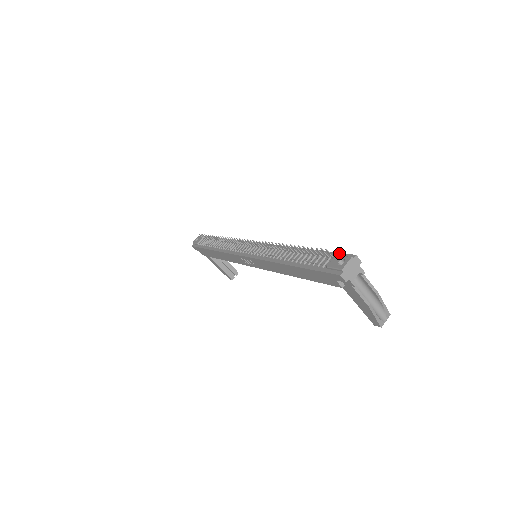
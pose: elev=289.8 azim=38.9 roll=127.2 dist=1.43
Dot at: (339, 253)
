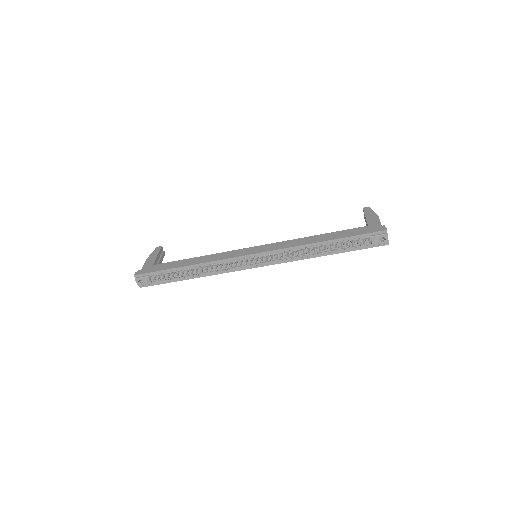
Dot at: (370, 234)
